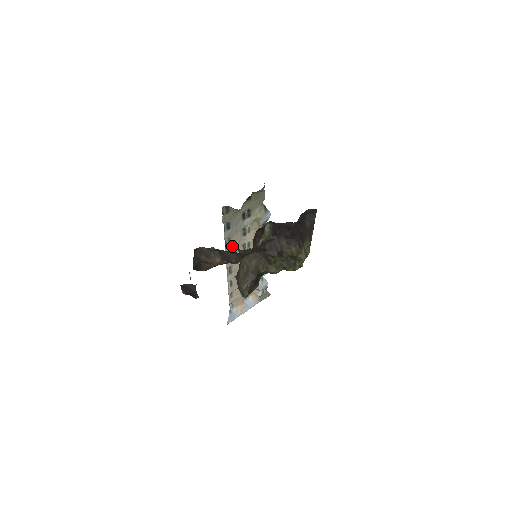
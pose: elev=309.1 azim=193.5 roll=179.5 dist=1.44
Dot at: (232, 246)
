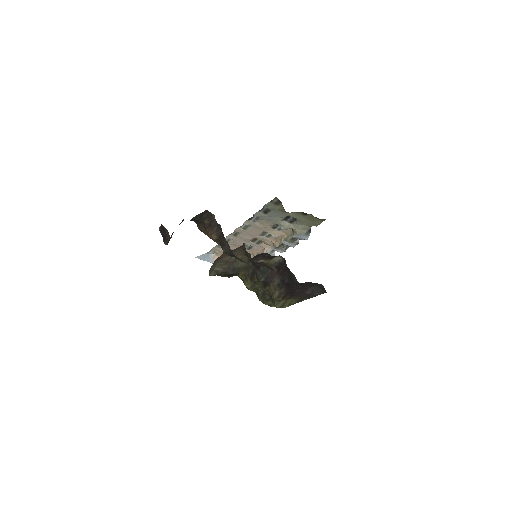
Dot at: (255, 224)
